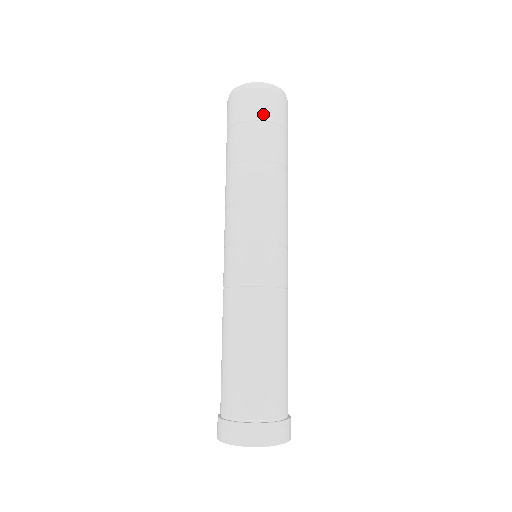
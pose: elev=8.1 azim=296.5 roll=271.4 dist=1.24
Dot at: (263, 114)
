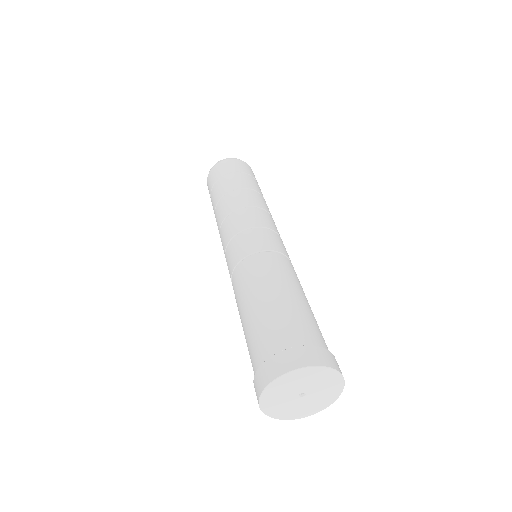
Dot at: (254, 177)
